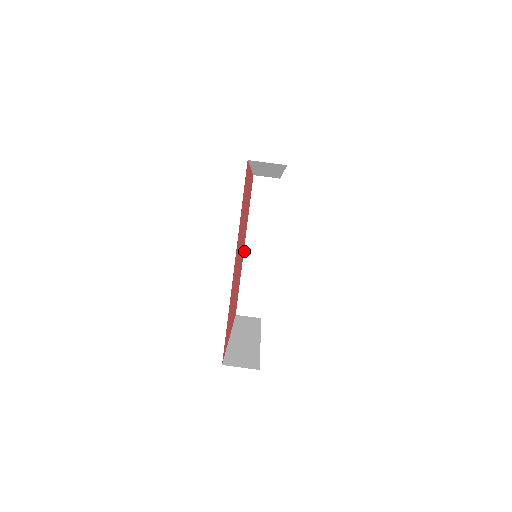
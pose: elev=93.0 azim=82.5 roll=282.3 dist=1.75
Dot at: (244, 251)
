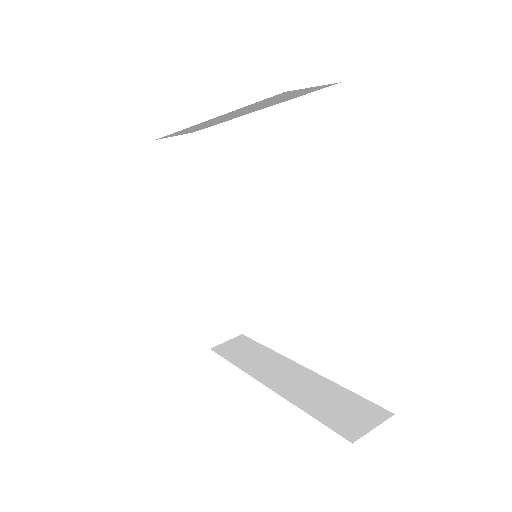
Dot at: (269, 388)
